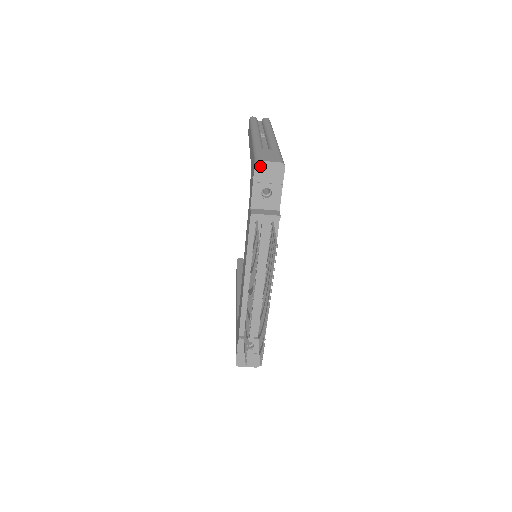
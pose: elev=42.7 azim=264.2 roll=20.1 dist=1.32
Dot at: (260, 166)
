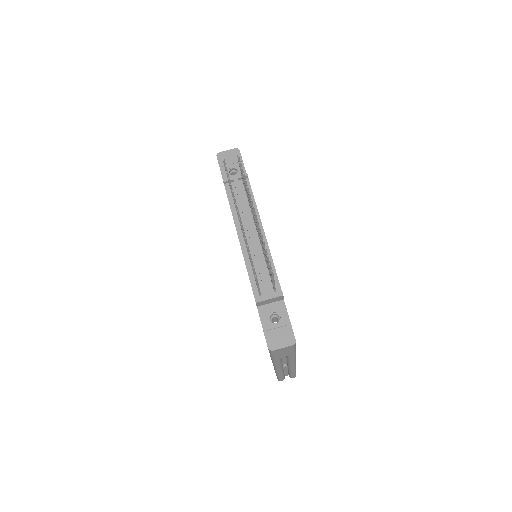
Dot at: (221, 156)
